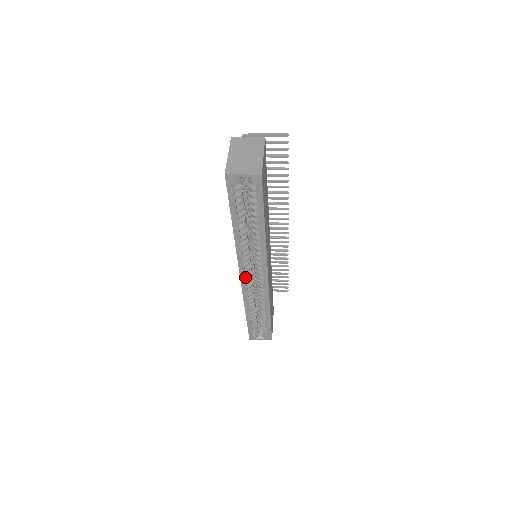
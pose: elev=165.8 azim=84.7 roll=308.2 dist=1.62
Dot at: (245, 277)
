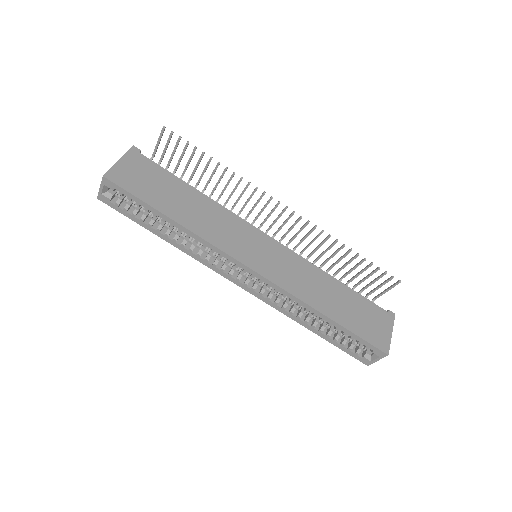
Dot at: (241, 283)
